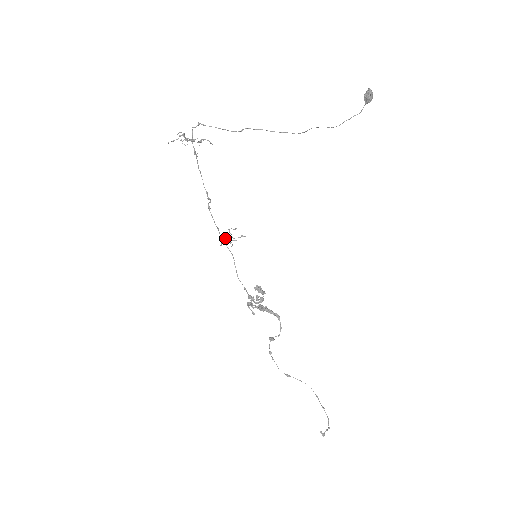
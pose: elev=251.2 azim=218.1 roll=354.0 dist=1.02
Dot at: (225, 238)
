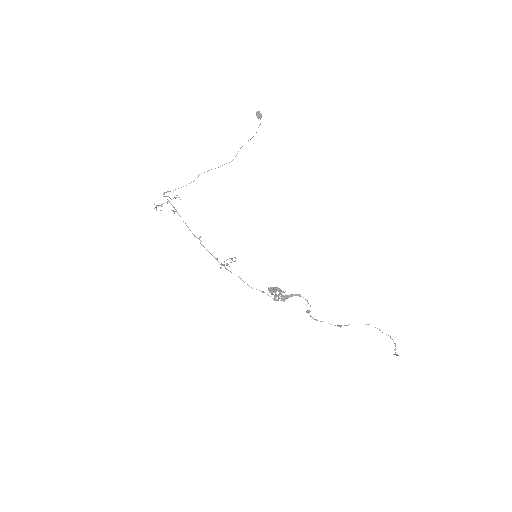
Dot at: (227, 259)
